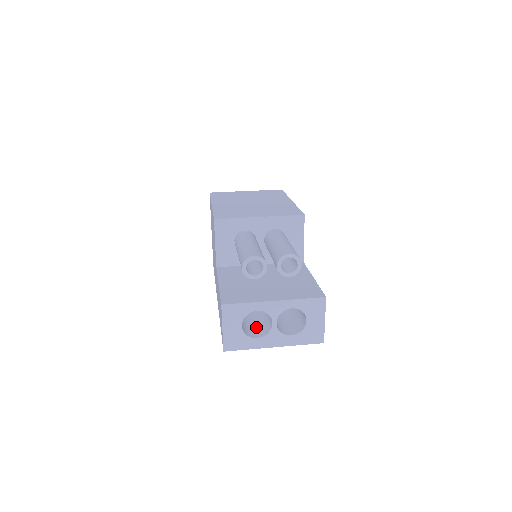
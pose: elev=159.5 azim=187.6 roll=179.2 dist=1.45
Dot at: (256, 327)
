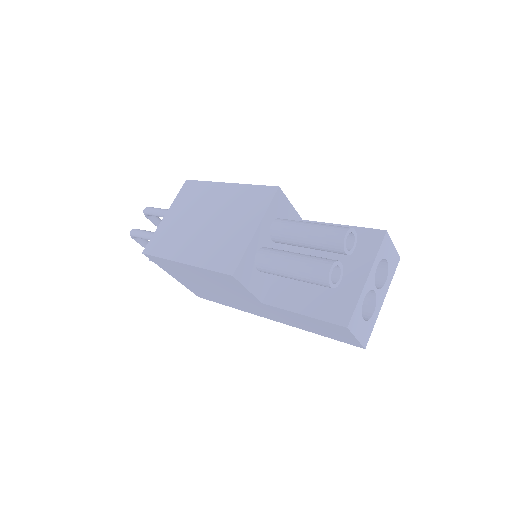
Dot at: occluded
